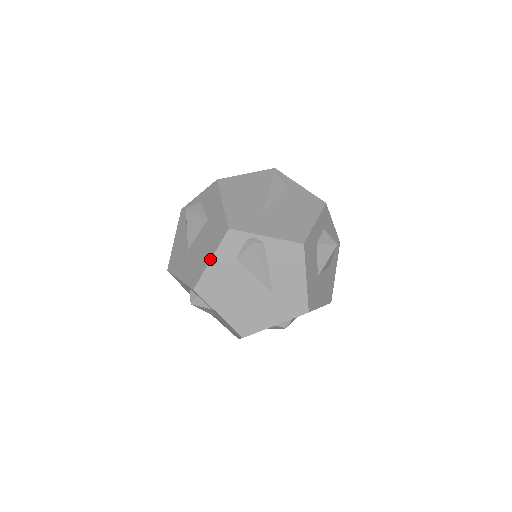
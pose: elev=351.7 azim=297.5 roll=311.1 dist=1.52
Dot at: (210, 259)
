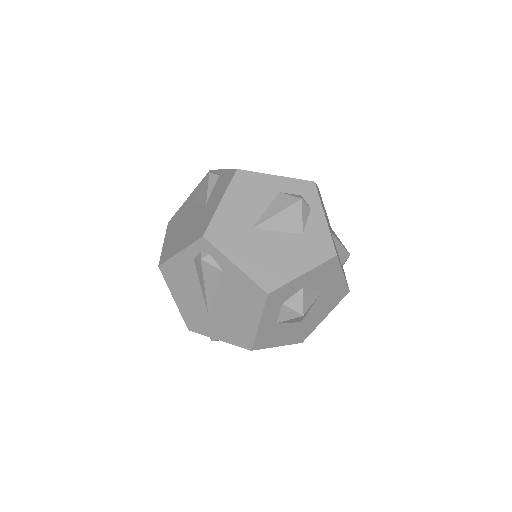
Dot at: occluded
